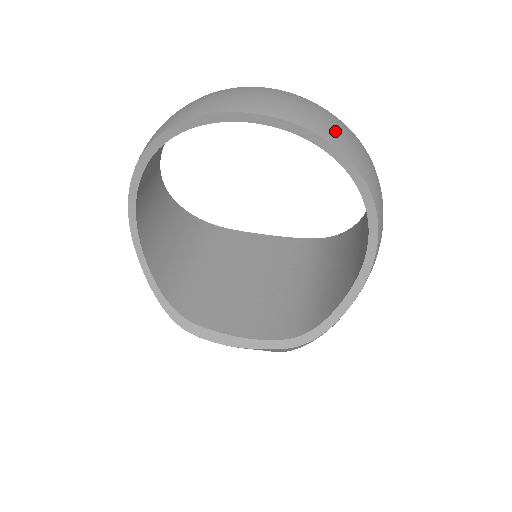
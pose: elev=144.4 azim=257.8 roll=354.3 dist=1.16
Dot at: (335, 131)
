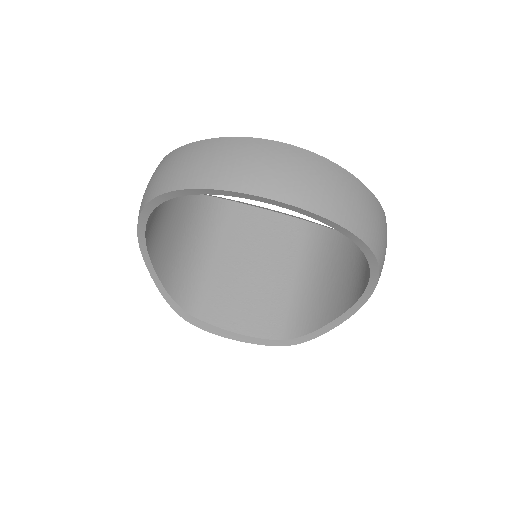
Dot at: (359, 213)
